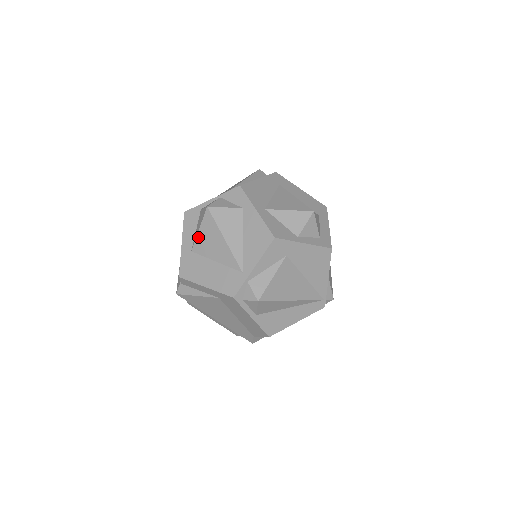
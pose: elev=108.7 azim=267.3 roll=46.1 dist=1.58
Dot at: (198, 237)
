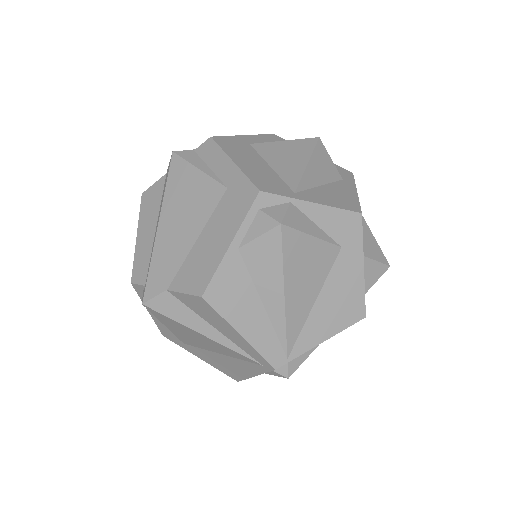
Dot at: (275, 143)
